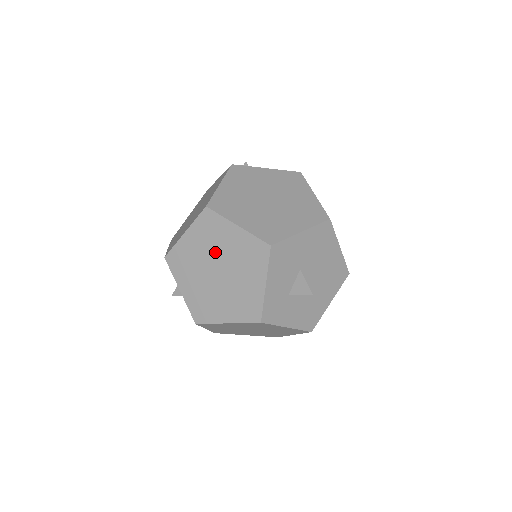
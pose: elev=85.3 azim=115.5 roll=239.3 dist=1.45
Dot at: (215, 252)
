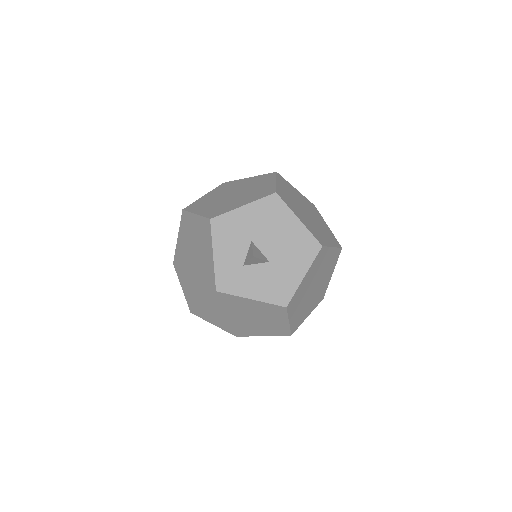
Dot at: (190, 243)
